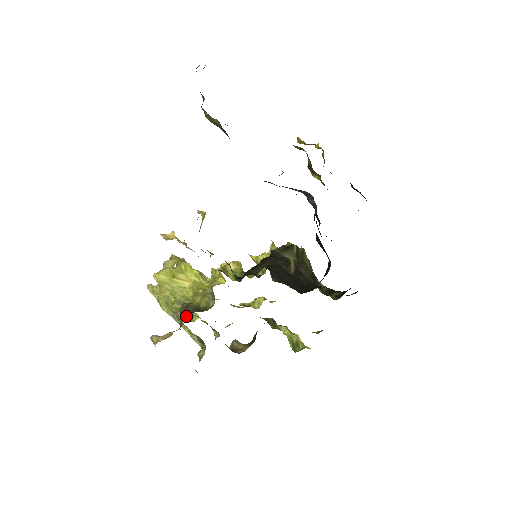
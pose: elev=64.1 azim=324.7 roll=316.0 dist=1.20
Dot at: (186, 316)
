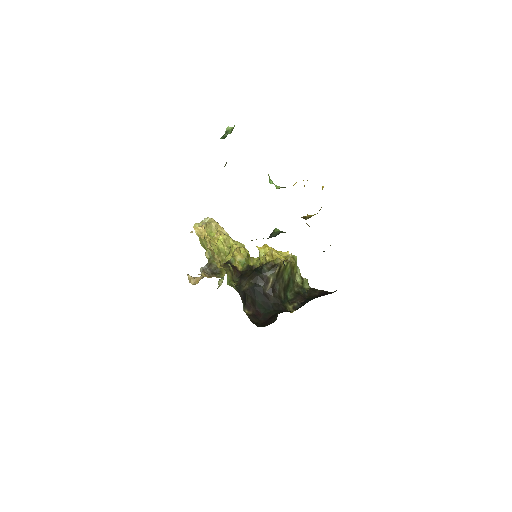
Dot at: (208, 273)
